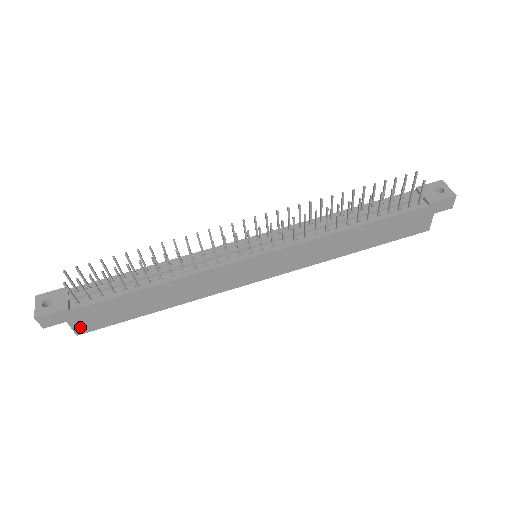
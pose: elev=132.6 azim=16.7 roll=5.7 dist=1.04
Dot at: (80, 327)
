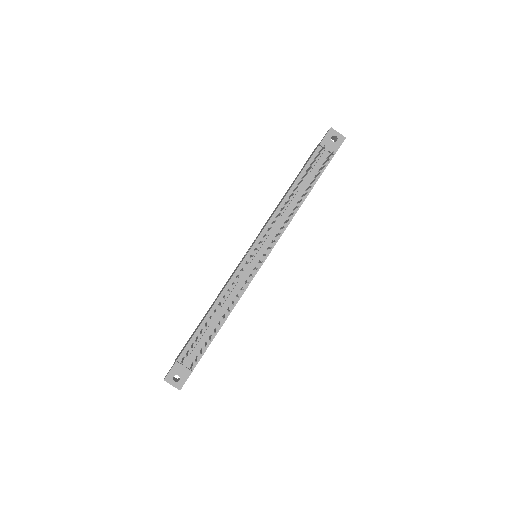
Dot at: occluded
